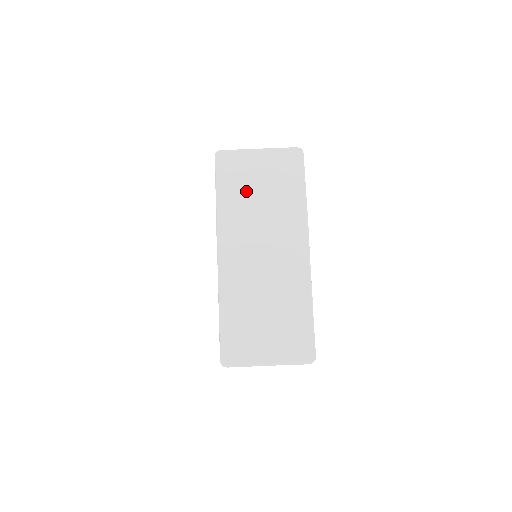
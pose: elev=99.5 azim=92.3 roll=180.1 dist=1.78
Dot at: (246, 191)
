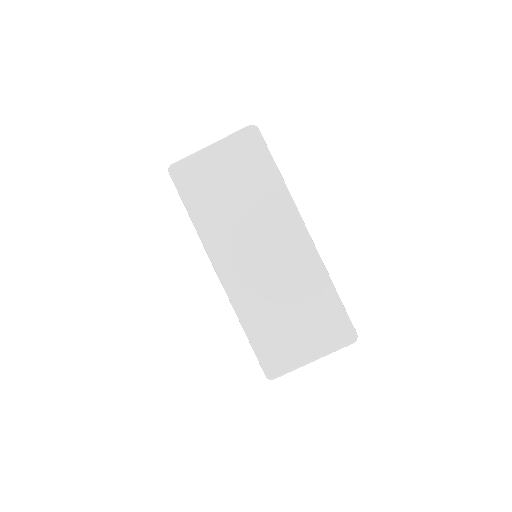
Dot at: (217, 196)
